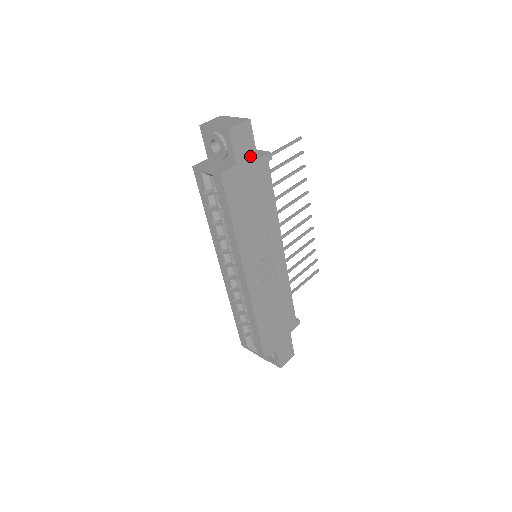
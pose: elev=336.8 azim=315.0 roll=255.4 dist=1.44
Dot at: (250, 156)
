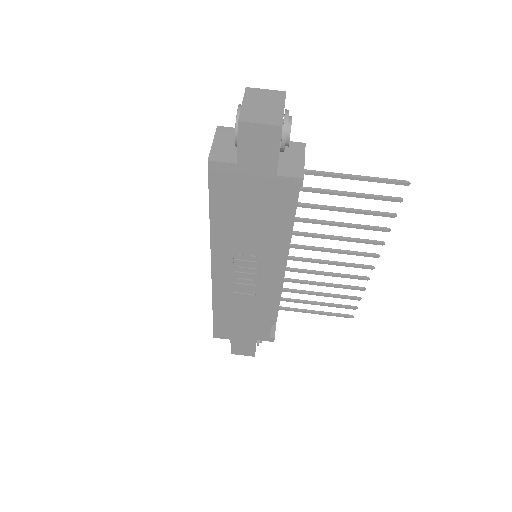
Dot at: (265, 166)
